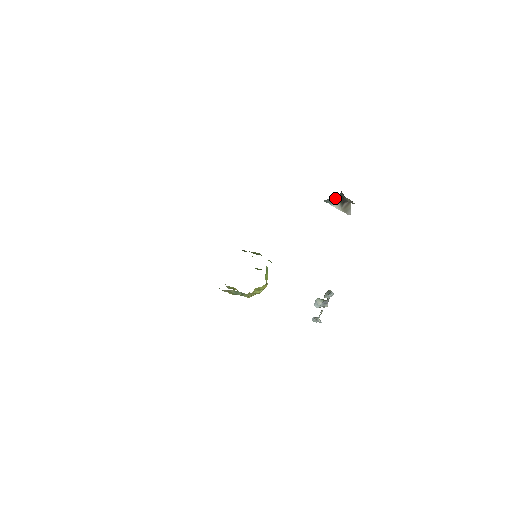
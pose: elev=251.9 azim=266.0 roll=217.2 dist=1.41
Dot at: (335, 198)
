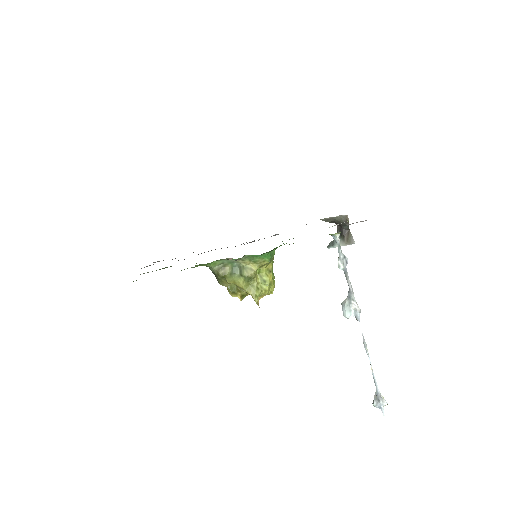
Dot at: occluded
